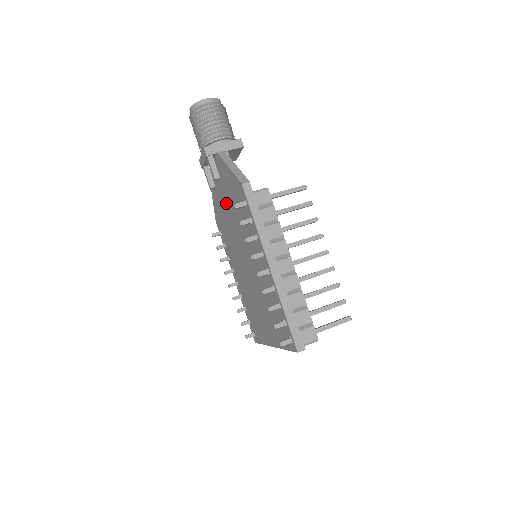
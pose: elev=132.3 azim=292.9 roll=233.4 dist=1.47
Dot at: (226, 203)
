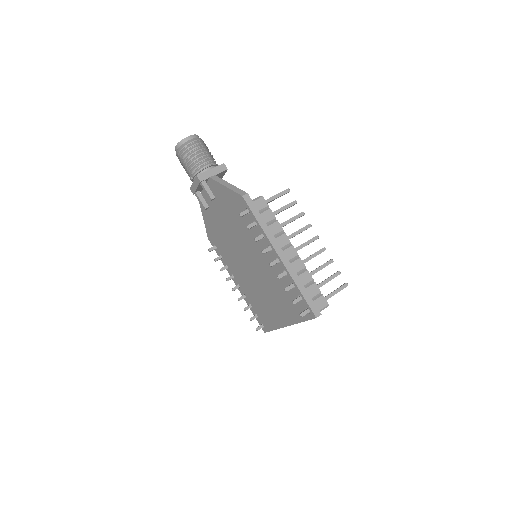
Dot at: (222, 218)
